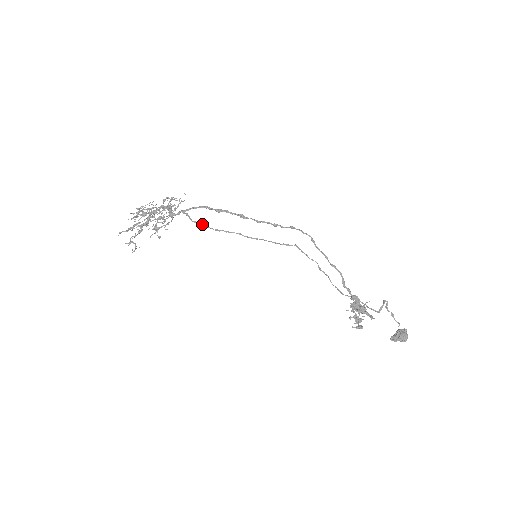
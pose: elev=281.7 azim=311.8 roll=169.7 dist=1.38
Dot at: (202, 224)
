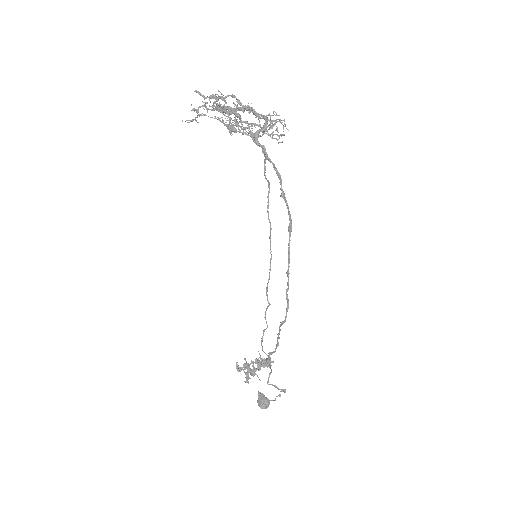
Dot at: (266, 178)
